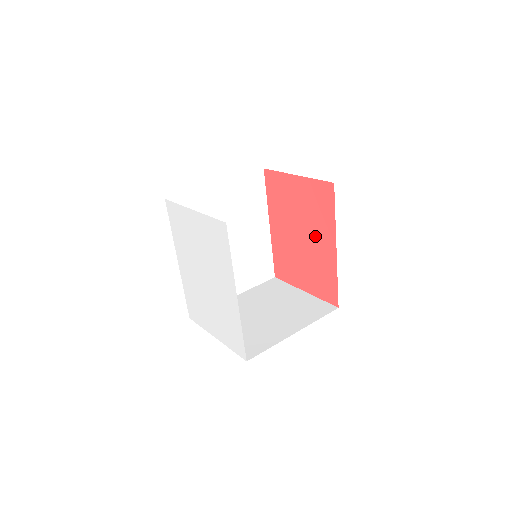
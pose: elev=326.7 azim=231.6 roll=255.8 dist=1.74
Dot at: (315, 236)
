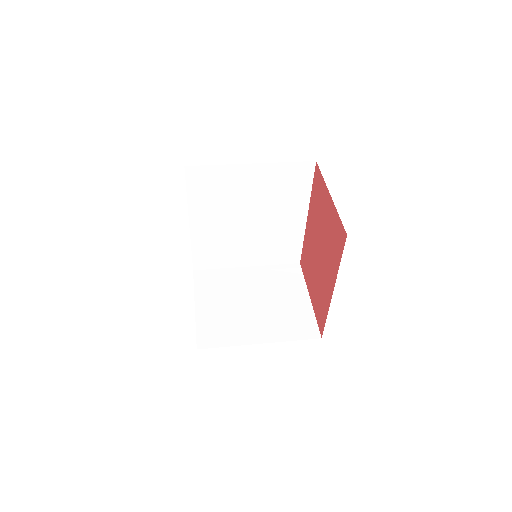
Dot at: (326, 264)
